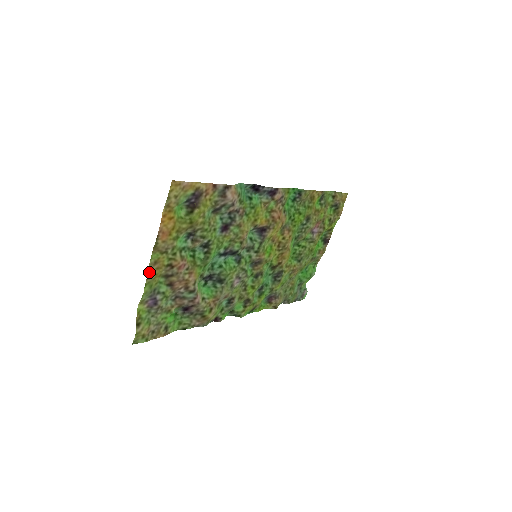
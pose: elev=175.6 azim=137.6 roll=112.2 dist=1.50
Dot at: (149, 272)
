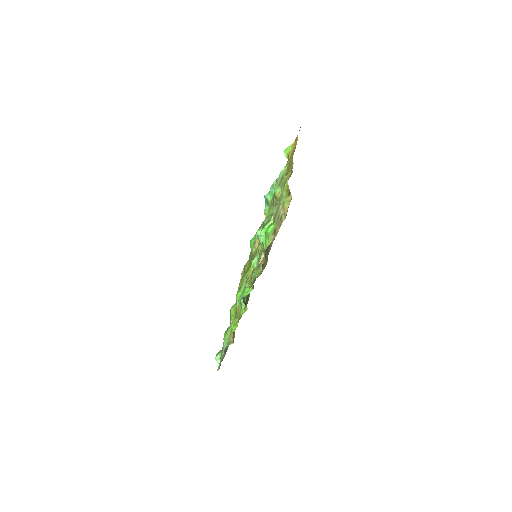
Dot at: (292, 162)
